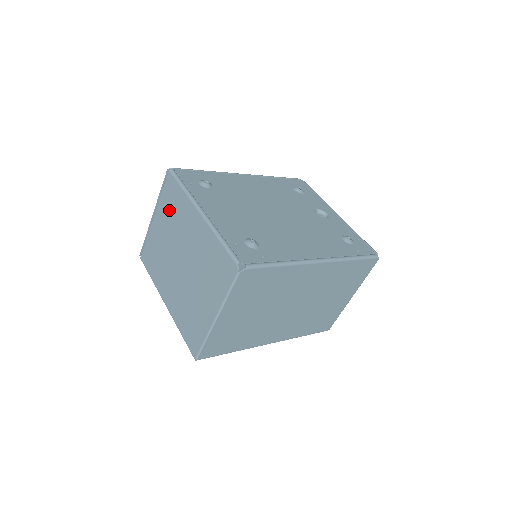
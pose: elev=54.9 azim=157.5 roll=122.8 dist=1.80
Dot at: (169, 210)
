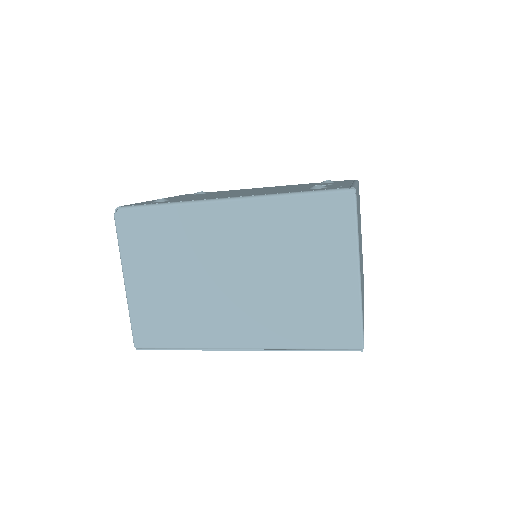
Dot at: occluded
